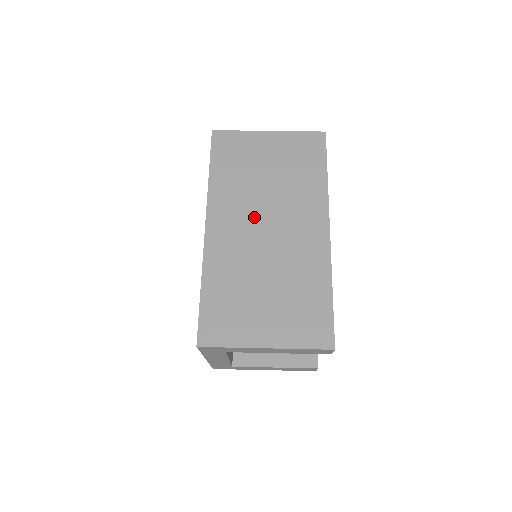
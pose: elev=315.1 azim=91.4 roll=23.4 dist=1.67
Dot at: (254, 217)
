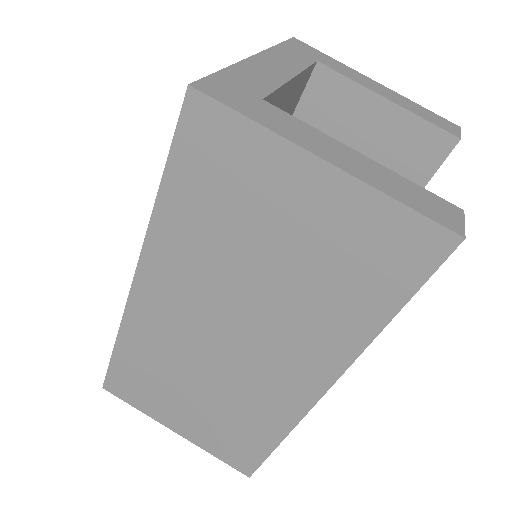
Dot at: (213, 310)
